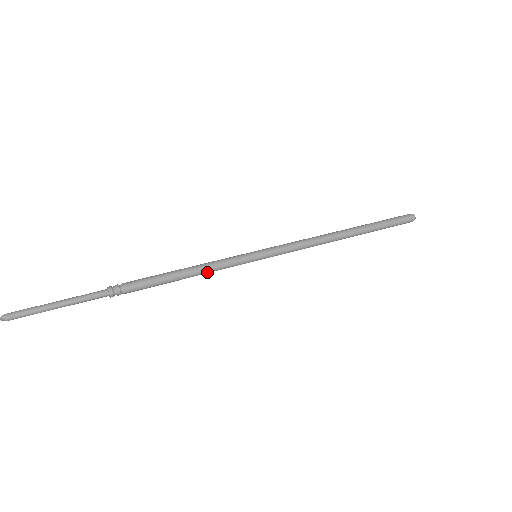
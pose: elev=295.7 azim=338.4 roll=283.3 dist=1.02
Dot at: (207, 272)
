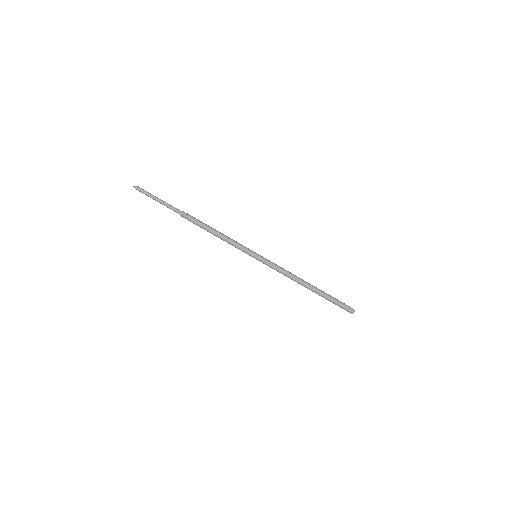
Dot at: occluded
